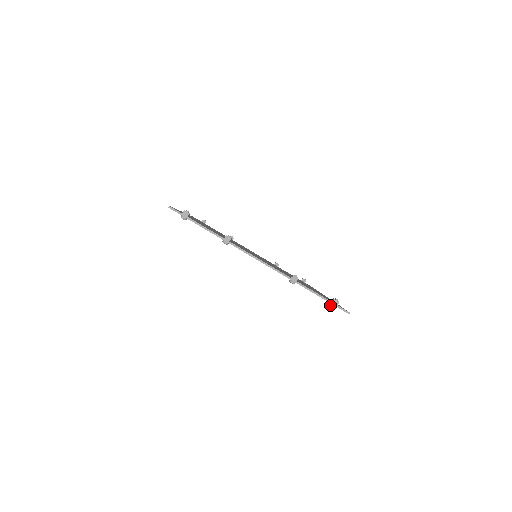
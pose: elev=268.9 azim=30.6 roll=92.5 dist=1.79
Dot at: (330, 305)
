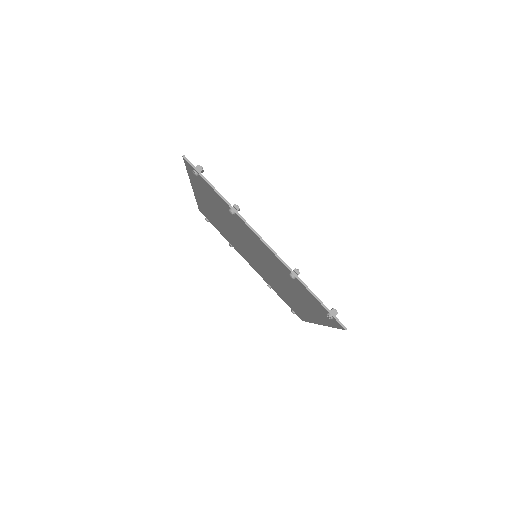
Dot at: (327, 314)
